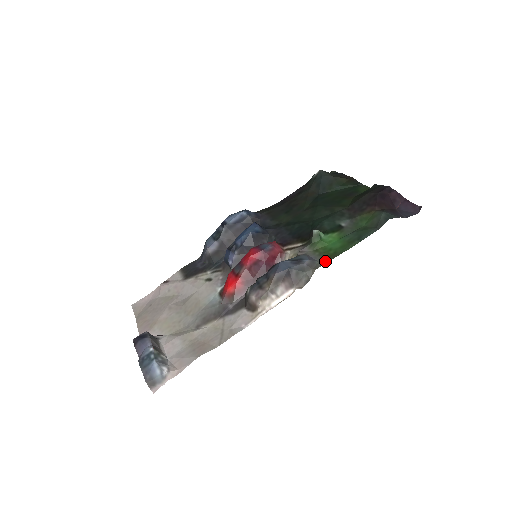
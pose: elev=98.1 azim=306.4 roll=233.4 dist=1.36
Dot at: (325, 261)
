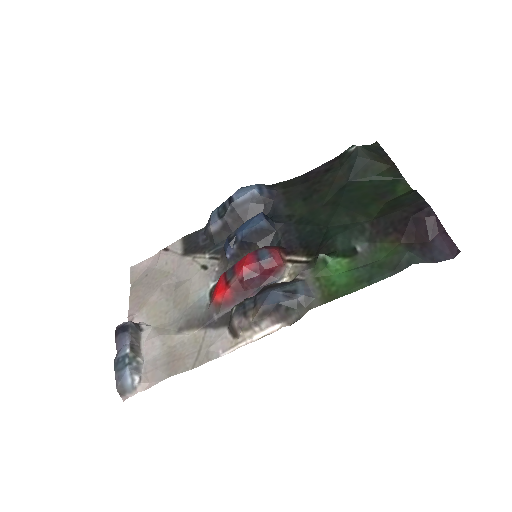
Dot at: (322, 301)
